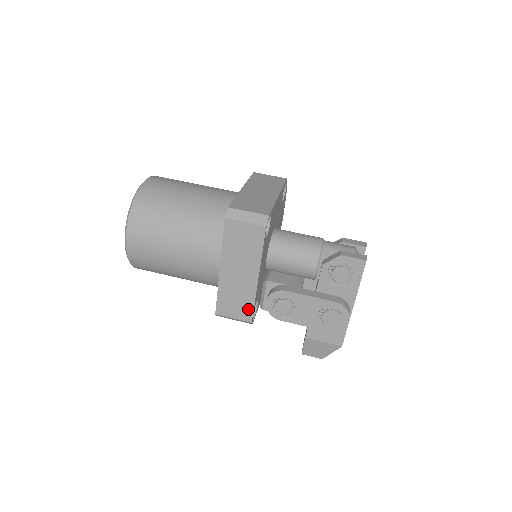
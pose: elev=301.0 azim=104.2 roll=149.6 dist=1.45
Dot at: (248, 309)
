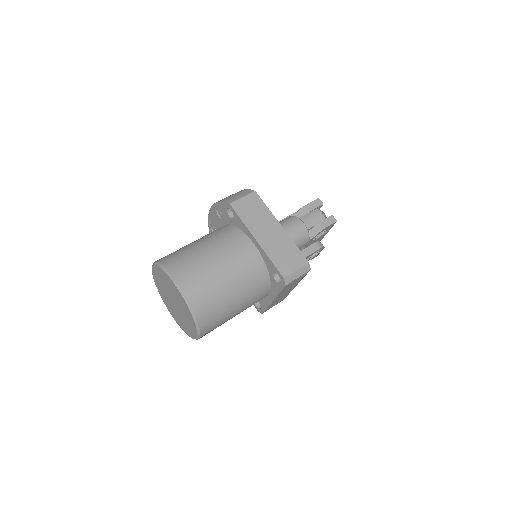
Dot at: occluded
